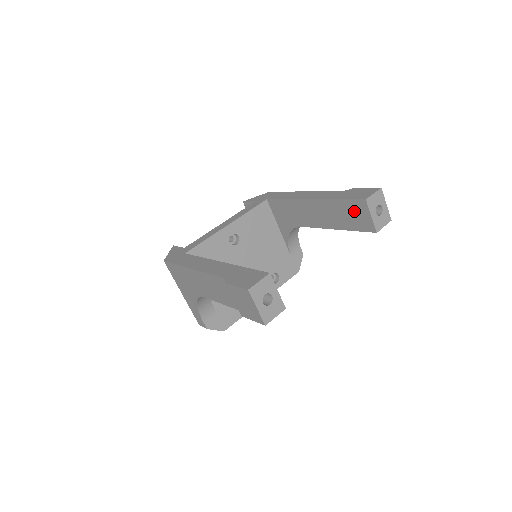
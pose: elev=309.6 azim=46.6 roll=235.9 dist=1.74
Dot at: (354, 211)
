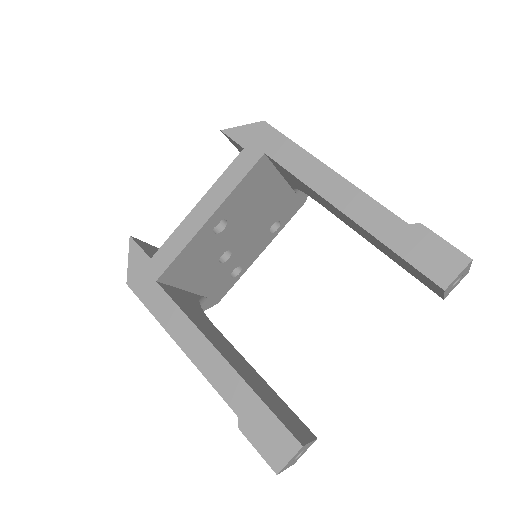
Dot at: (418, 274)
